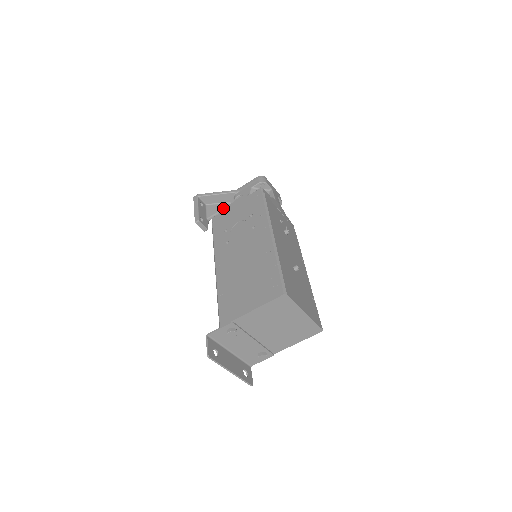
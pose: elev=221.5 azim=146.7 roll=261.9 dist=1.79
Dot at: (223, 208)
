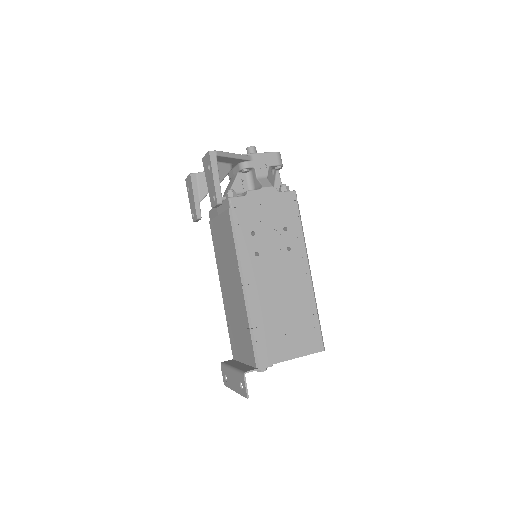
Dot at: (228, 172)
